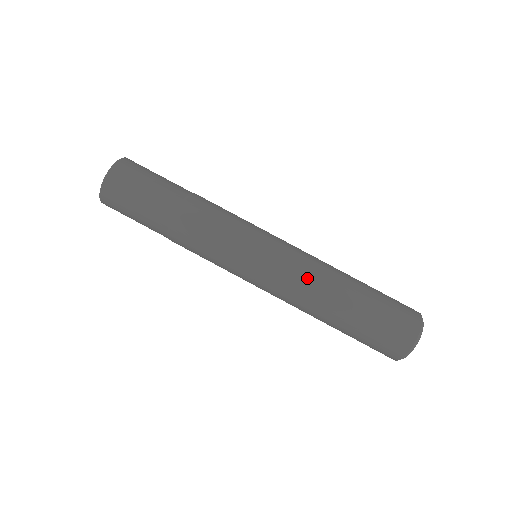
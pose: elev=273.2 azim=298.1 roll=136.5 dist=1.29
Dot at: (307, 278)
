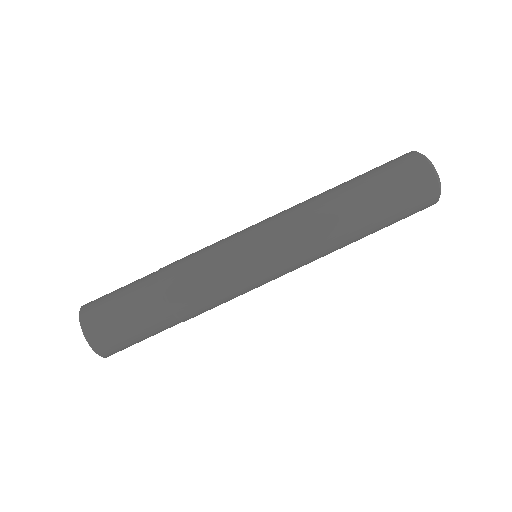
Dot at: (319, 246)
